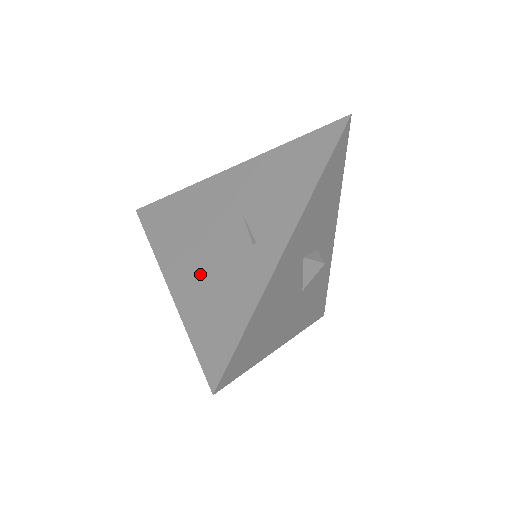
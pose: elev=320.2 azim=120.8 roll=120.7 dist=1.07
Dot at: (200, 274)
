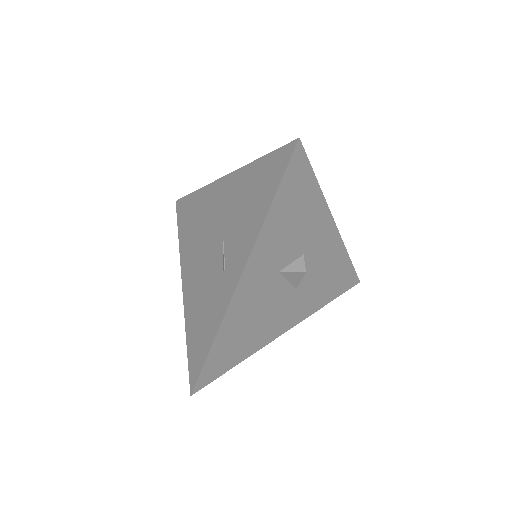
Dot at: (197, 285)
